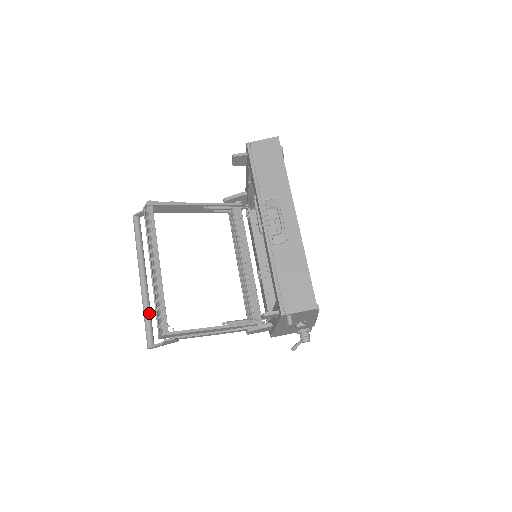
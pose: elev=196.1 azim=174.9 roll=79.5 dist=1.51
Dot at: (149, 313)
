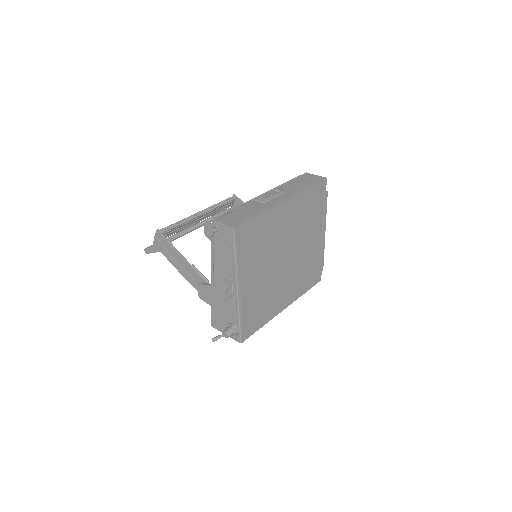
Dot at: (169, 239)
